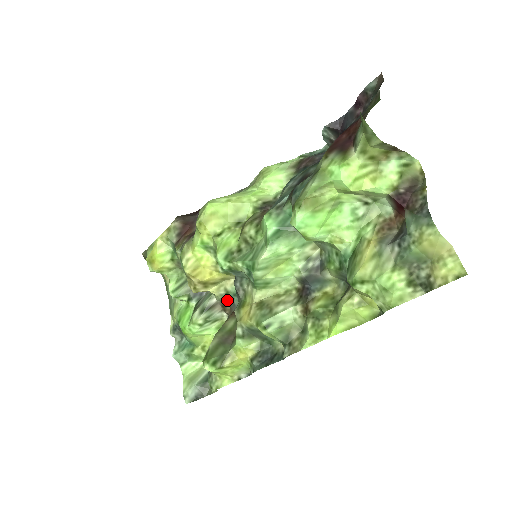
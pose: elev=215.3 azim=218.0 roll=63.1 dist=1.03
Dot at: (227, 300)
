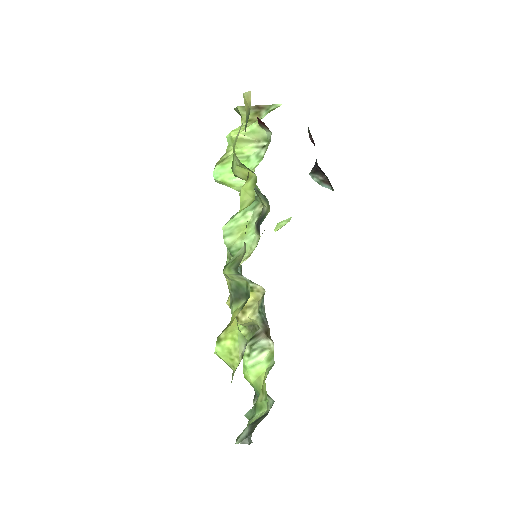
Dot at: (265, 322)
